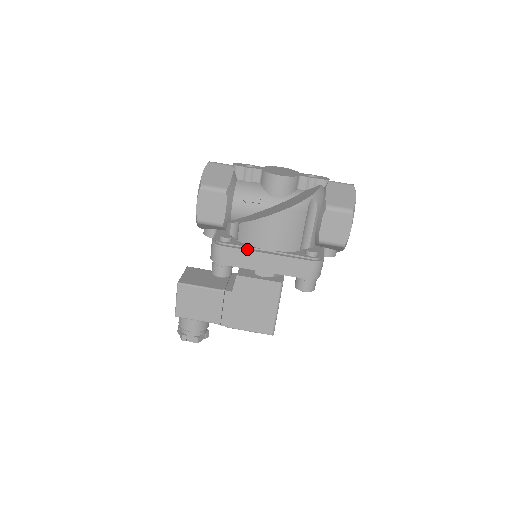
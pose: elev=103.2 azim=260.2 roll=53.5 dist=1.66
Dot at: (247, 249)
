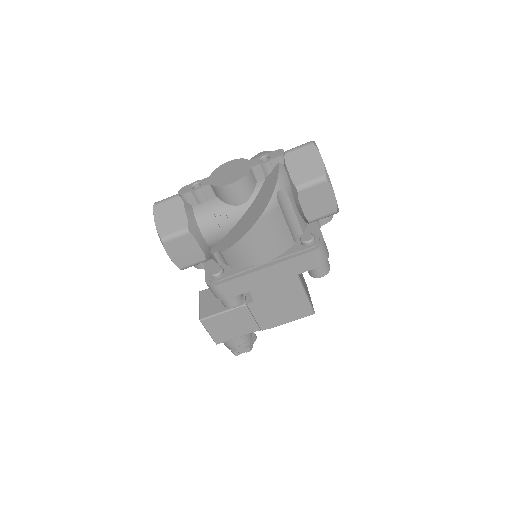
Dot at: (243, 274)
